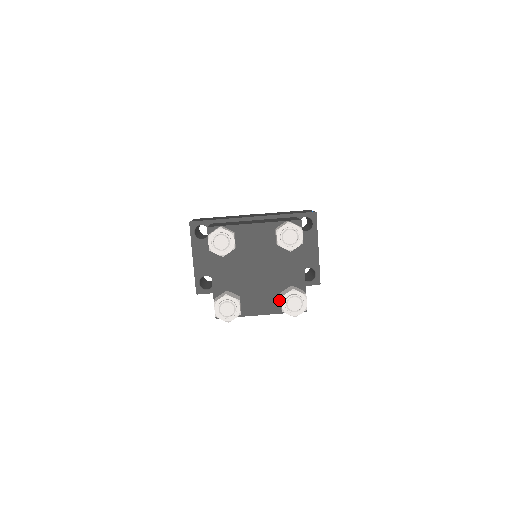
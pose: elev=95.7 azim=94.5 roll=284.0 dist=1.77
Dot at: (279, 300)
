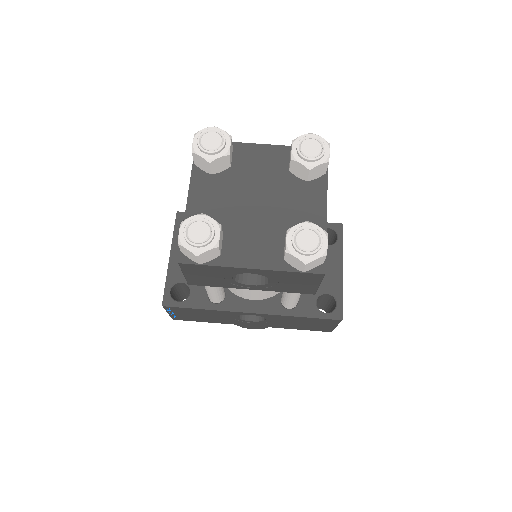
Dot at: (283, 250)
